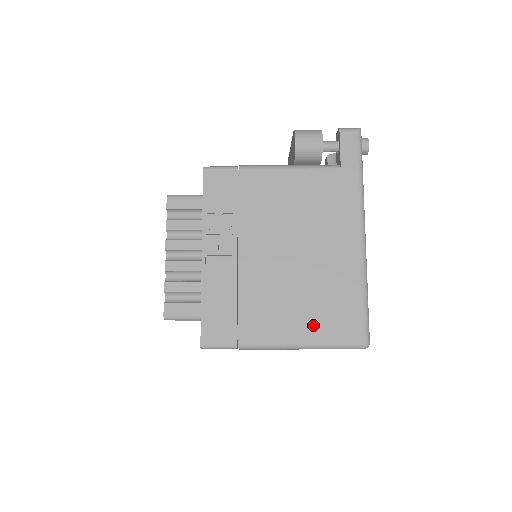
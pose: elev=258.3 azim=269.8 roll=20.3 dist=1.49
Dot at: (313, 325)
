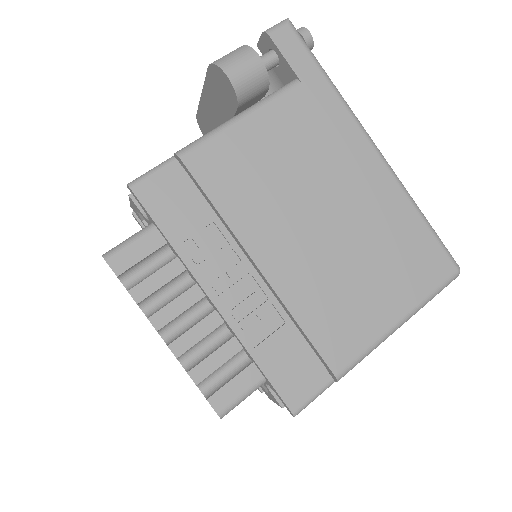
Dot at: (396, 291)
